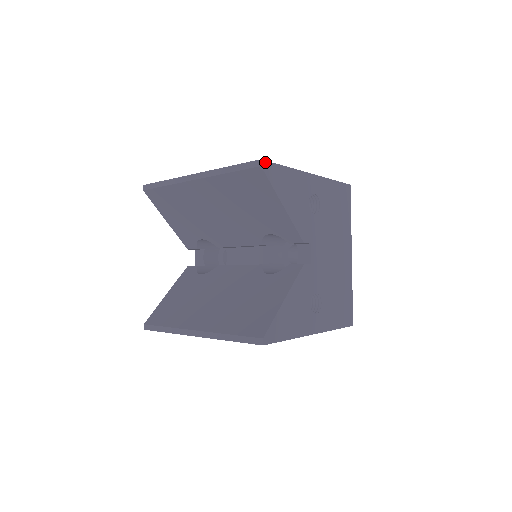
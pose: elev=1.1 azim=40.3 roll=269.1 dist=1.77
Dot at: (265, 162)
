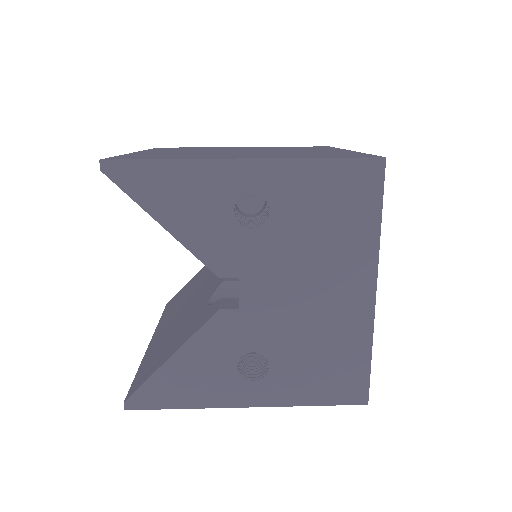
Dot at: (111, 162)
